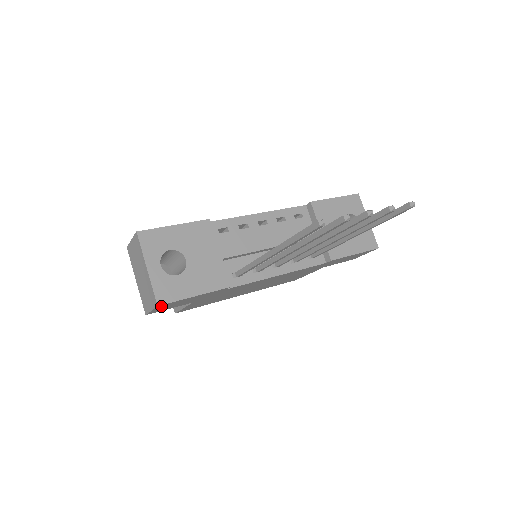
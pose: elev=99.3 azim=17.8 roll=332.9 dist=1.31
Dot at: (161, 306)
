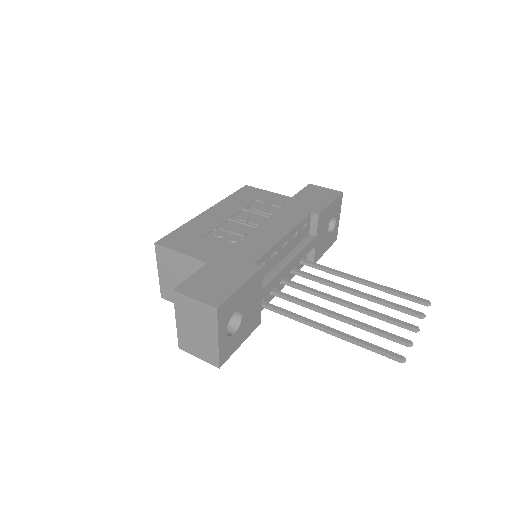
Dot at: occluded
